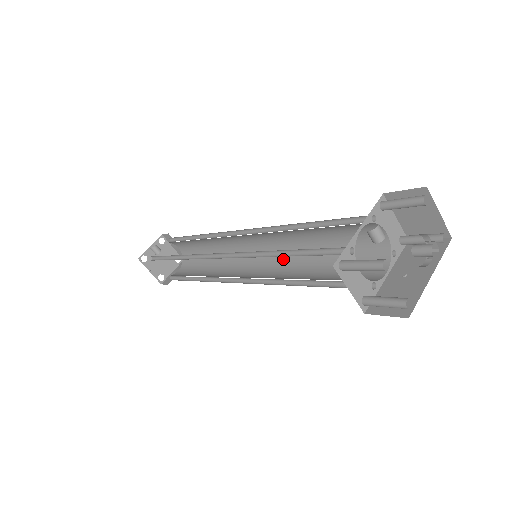
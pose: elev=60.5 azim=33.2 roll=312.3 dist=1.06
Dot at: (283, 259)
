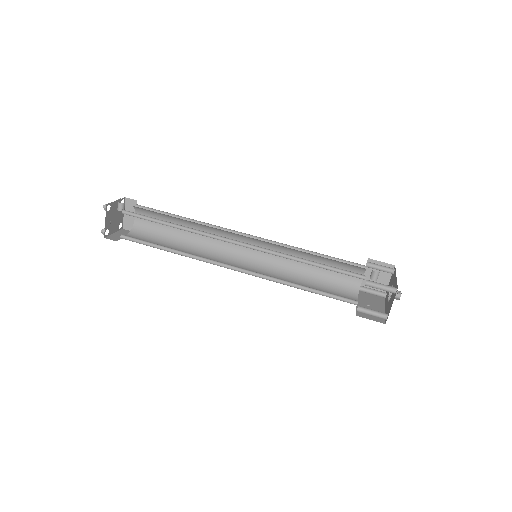
Dot at: (268, 268)
